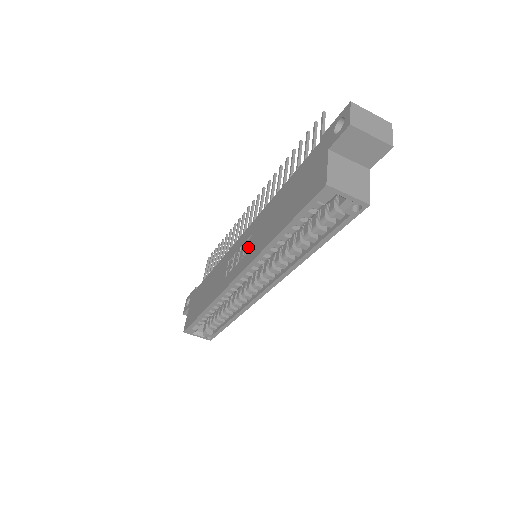
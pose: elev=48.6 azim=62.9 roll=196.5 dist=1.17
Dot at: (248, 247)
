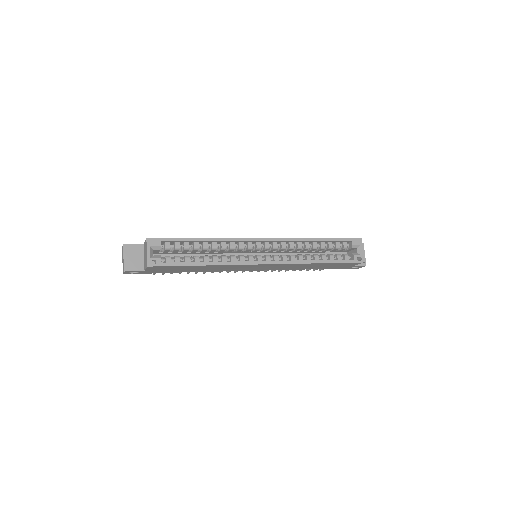
Dot at: occluded
